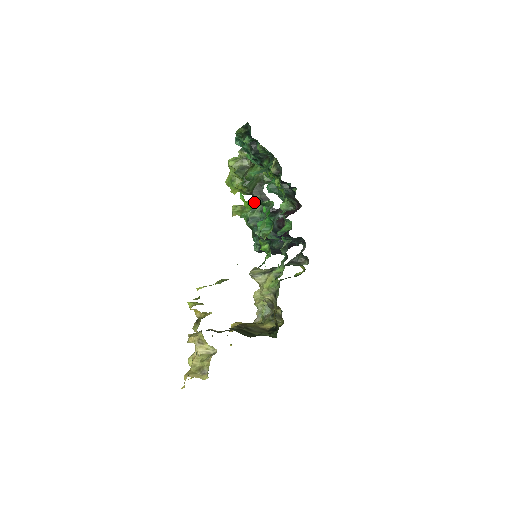
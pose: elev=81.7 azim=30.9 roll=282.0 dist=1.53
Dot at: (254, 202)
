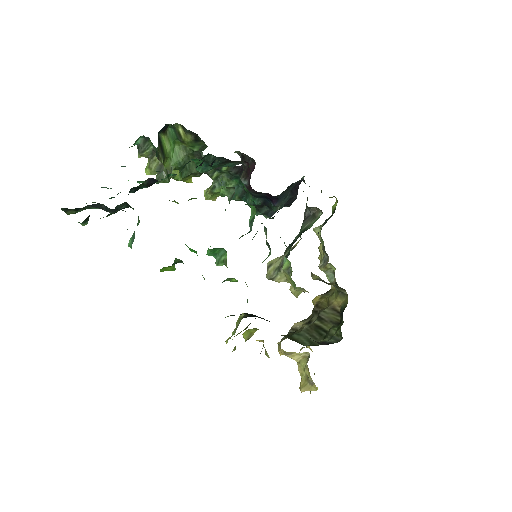
Dot at: (166, 267)
